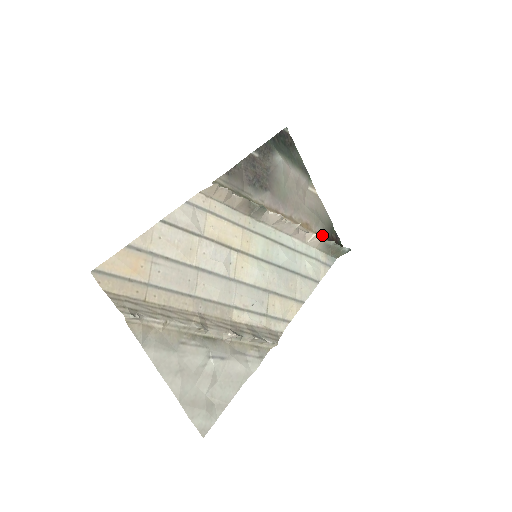
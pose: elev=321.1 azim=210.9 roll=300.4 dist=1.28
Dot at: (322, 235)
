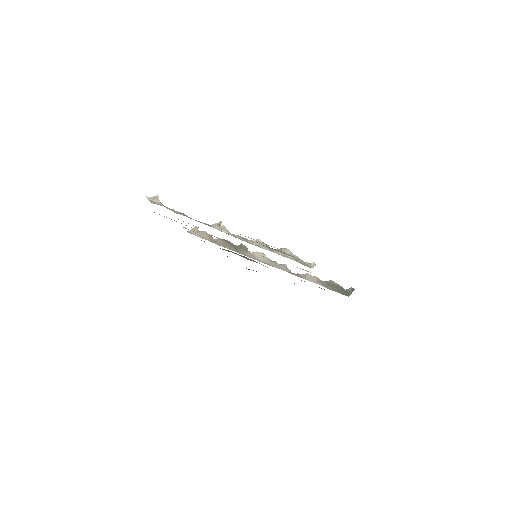
Dot at: occluded
